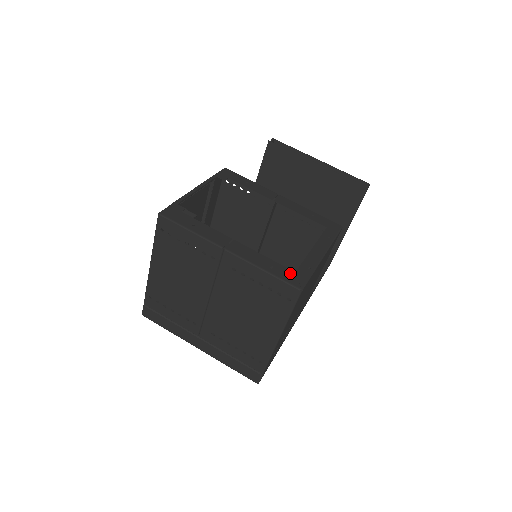
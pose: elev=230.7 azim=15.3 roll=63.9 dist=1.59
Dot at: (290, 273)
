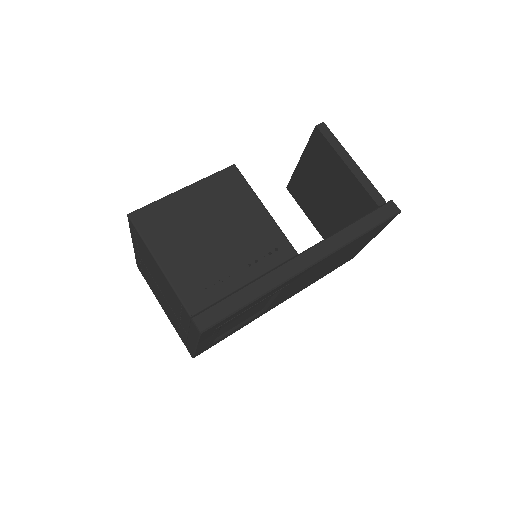
Dot at: occluded
